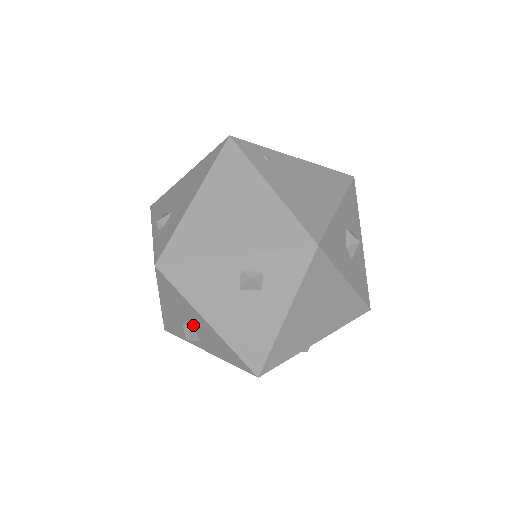
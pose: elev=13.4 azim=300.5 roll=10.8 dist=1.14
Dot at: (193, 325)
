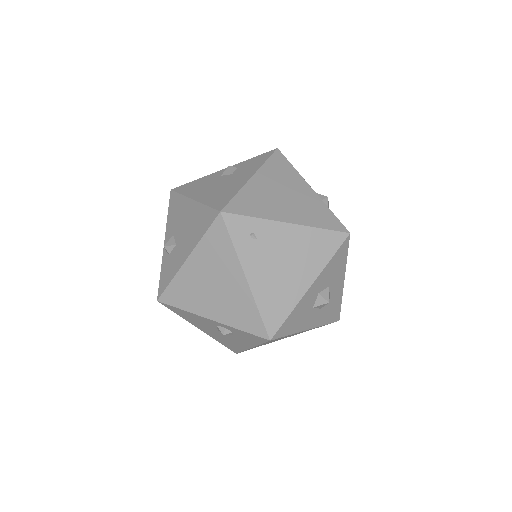
Dot at: occluded
